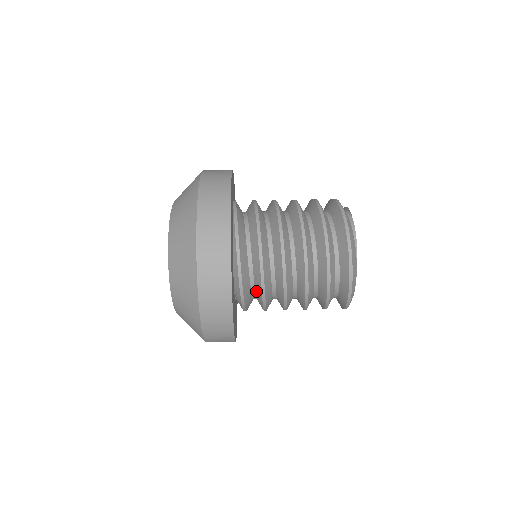
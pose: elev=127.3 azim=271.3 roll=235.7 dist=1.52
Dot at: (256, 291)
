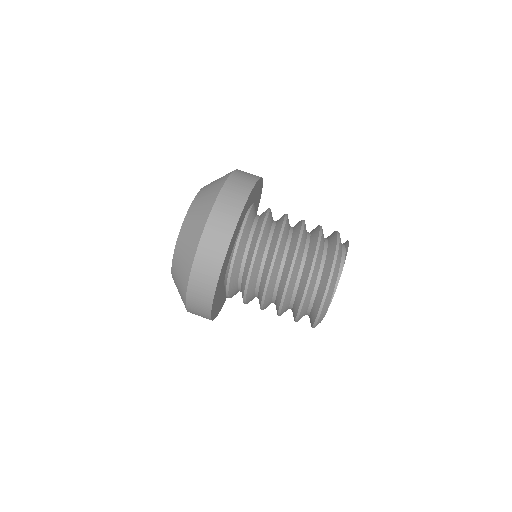
Dot at: occluded
